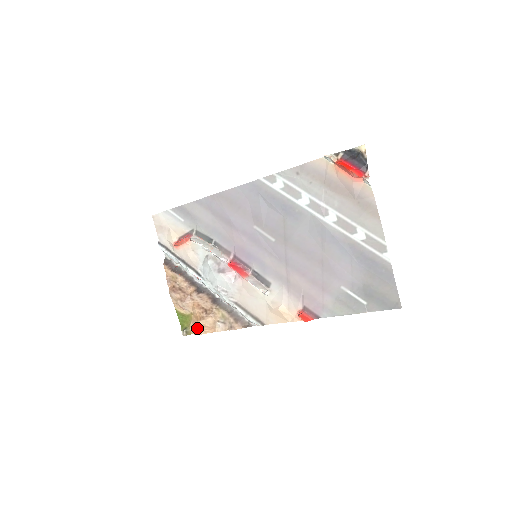
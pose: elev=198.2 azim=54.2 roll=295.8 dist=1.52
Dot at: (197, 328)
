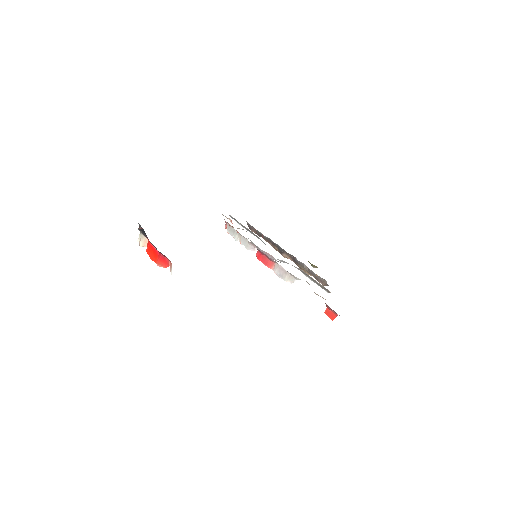
Dot at: occluded
